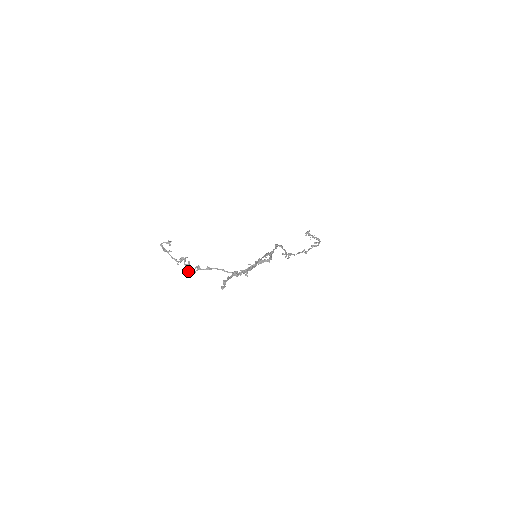
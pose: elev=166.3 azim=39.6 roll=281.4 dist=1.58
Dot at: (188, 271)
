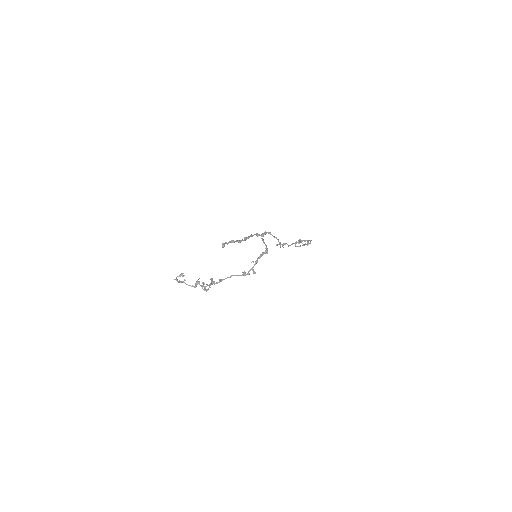
Dot at: (204, 287)
